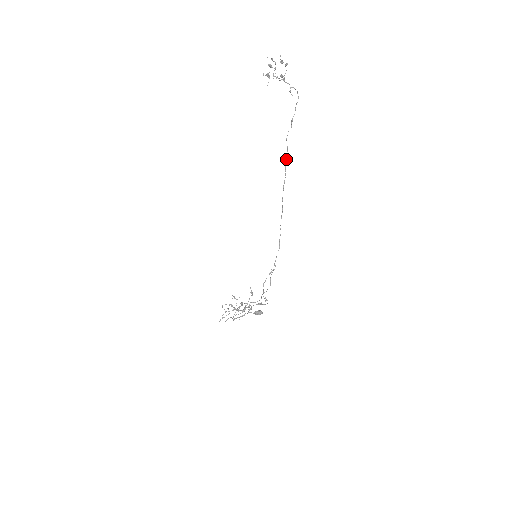
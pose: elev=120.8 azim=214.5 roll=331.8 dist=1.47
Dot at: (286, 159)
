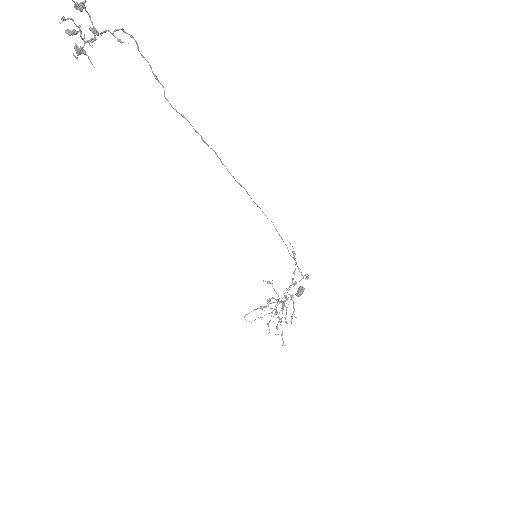
Dot at: occluded
